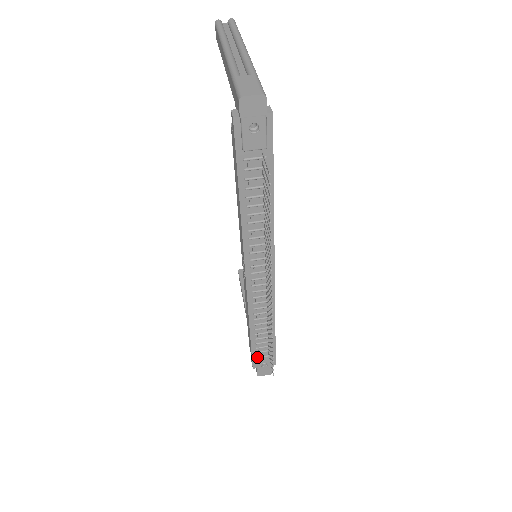
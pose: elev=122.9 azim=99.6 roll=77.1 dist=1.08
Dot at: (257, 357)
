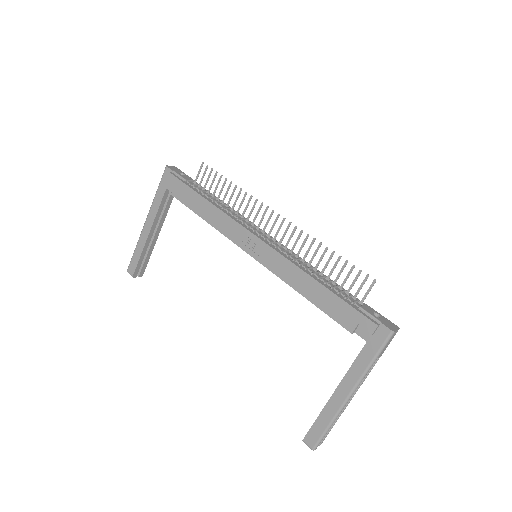
Dot at: (359, 306)
